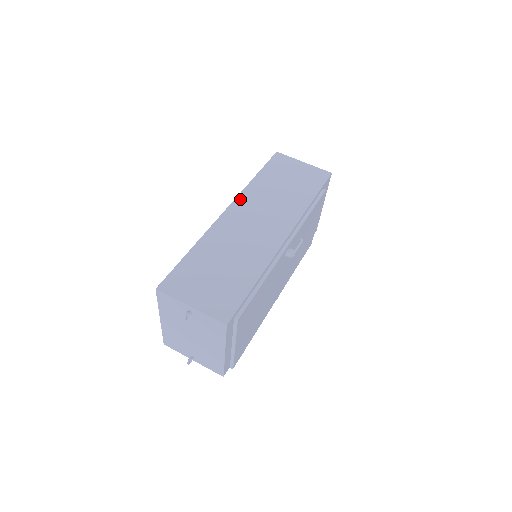
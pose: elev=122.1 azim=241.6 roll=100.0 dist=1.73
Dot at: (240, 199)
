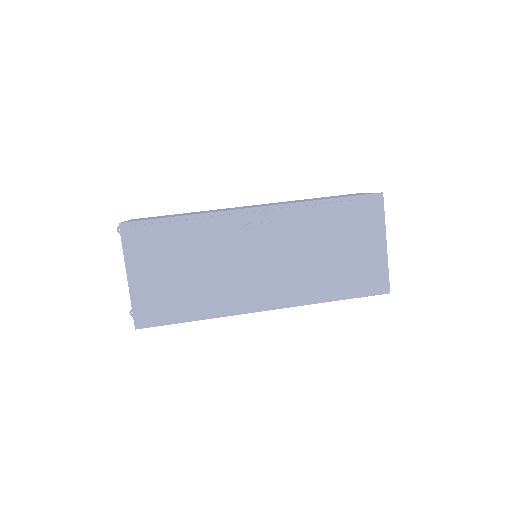
Dot at: occluded
